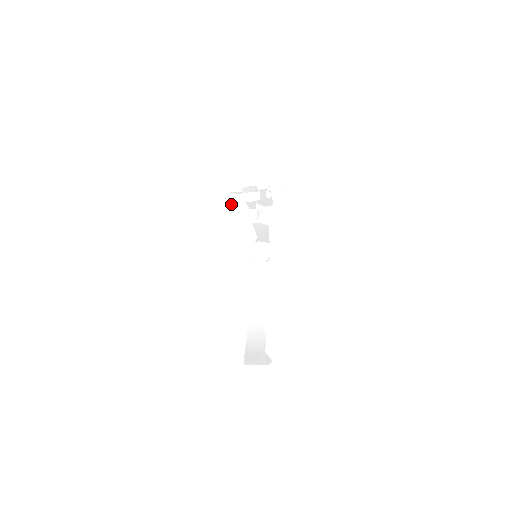
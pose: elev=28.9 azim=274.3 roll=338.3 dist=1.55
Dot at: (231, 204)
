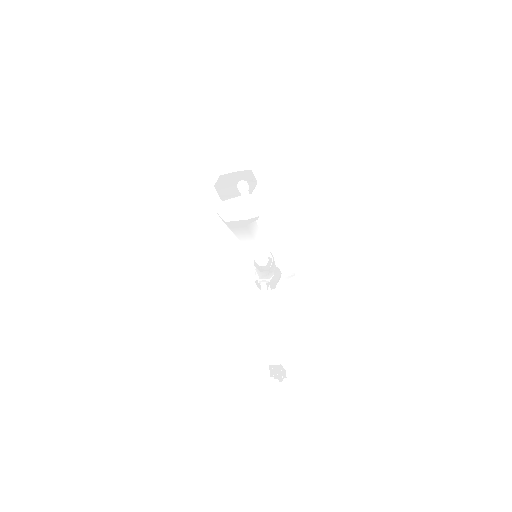
Dot at: occluded
